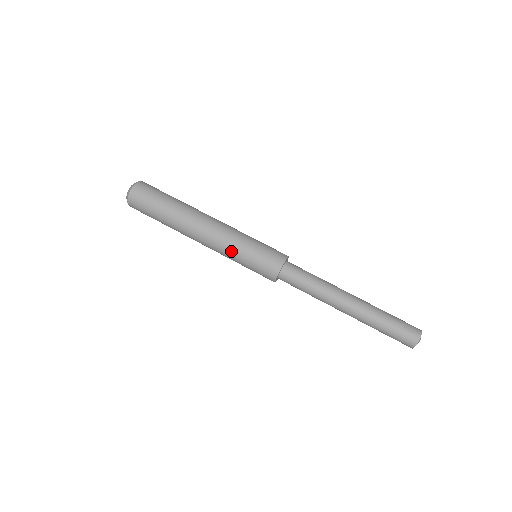
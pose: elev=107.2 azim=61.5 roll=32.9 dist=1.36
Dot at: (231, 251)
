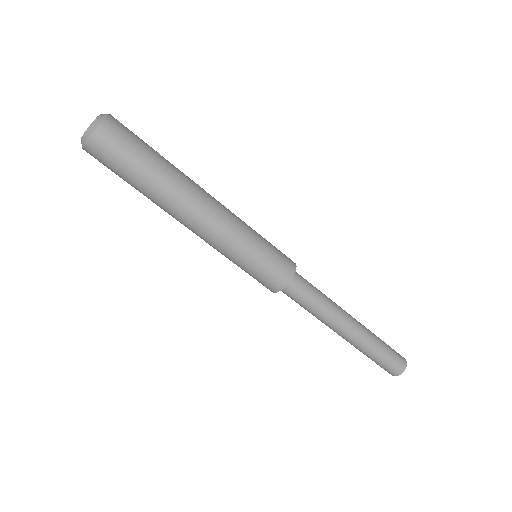
Dot at: (226, 254)
